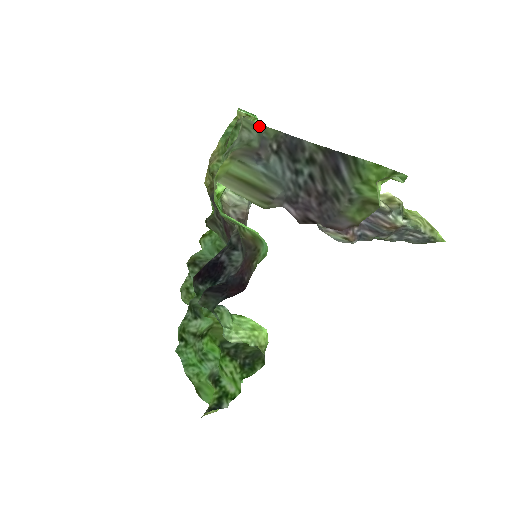
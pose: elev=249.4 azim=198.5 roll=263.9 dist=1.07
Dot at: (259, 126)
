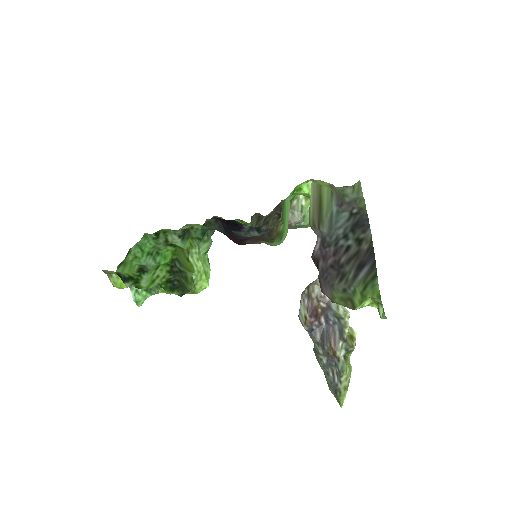
Dot at: (361, 195)
